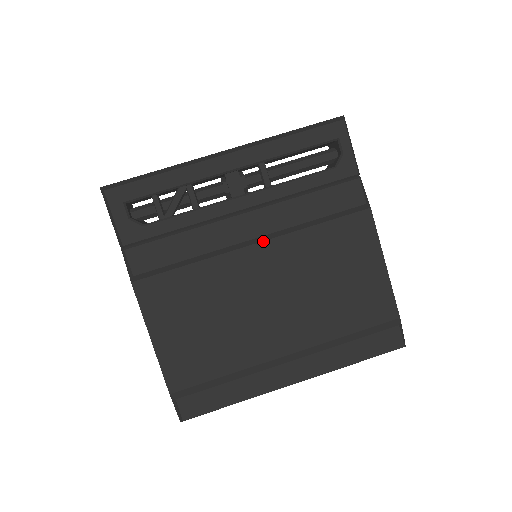
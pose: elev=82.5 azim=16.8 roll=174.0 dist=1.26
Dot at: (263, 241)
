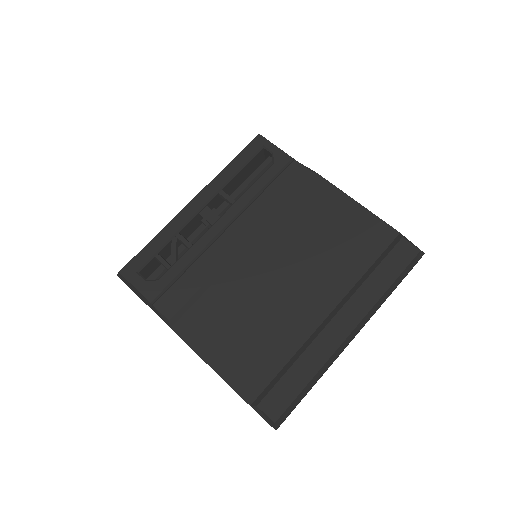
Dot at: (253, 241)
